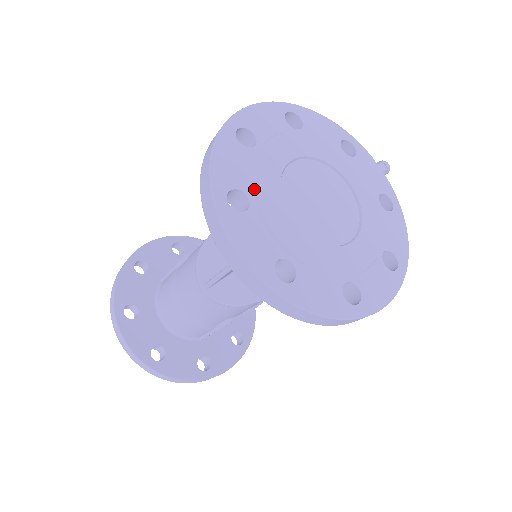
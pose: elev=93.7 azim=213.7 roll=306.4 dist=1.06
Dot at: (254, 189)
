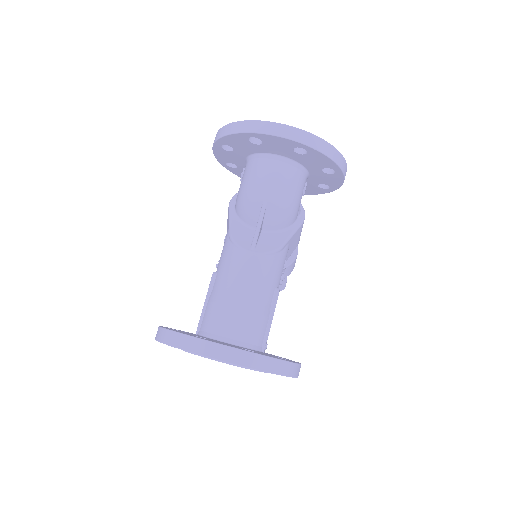
Dot at: occluded
